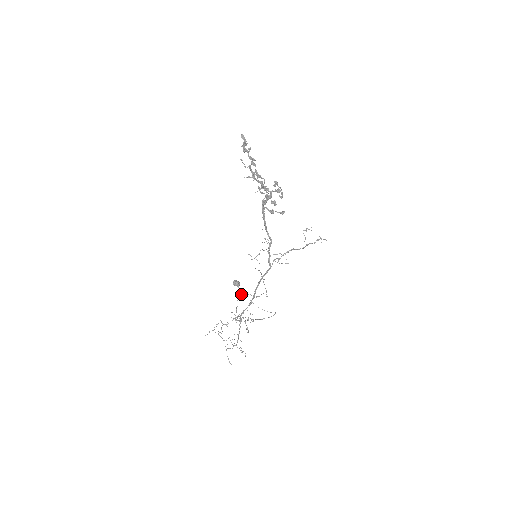
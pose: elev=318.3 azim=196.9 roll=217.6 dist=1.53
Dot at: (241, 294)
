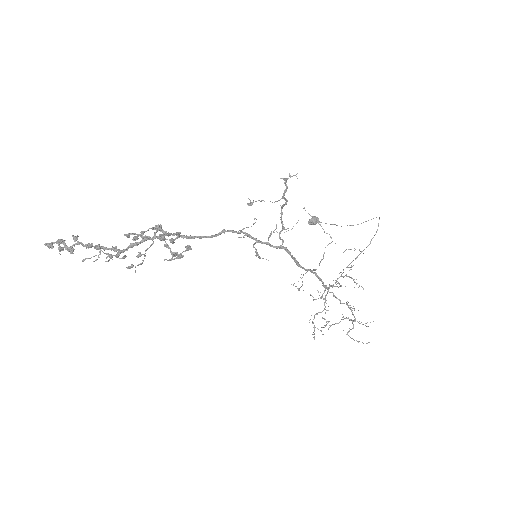
Dot at: (302, 277)
